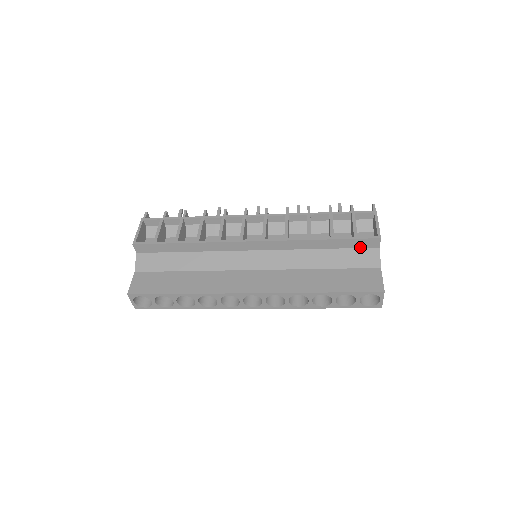
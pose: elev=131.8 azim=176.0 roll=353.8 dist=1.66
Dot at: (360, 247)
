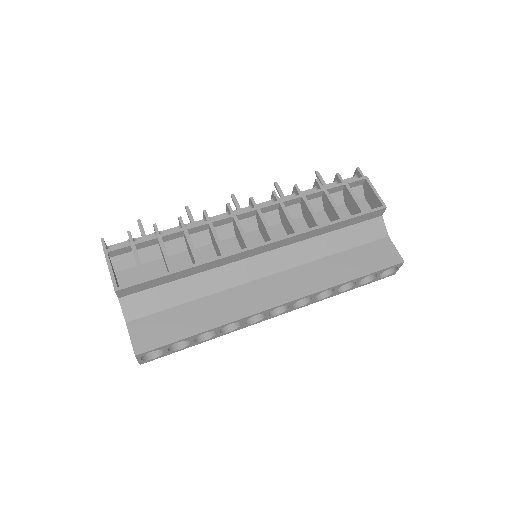
Dot at: (365, 220)
